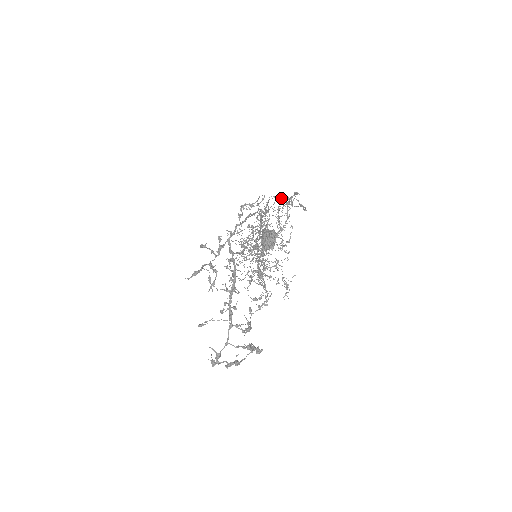
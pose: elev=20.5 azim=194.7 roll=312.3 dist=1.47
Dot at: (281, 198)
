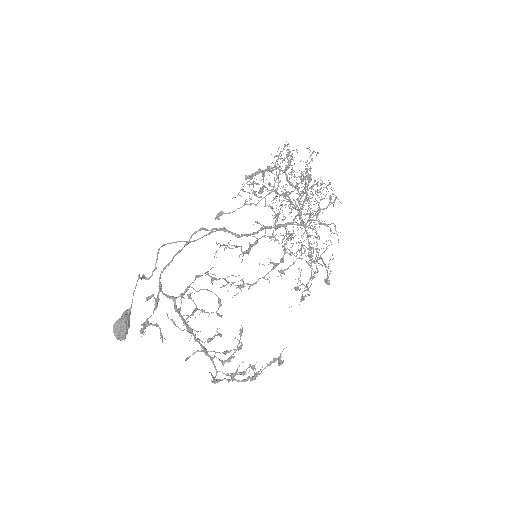
Dot at: occluded
